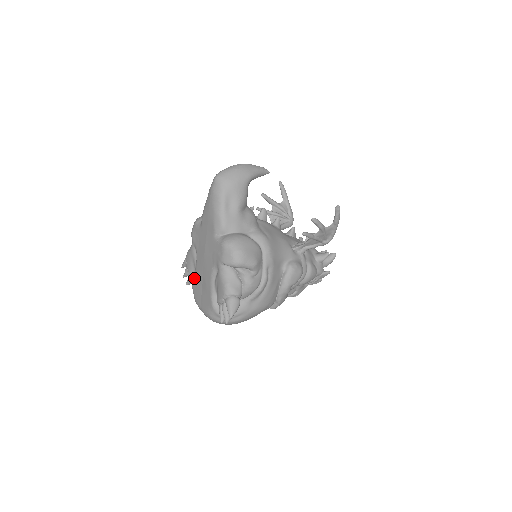
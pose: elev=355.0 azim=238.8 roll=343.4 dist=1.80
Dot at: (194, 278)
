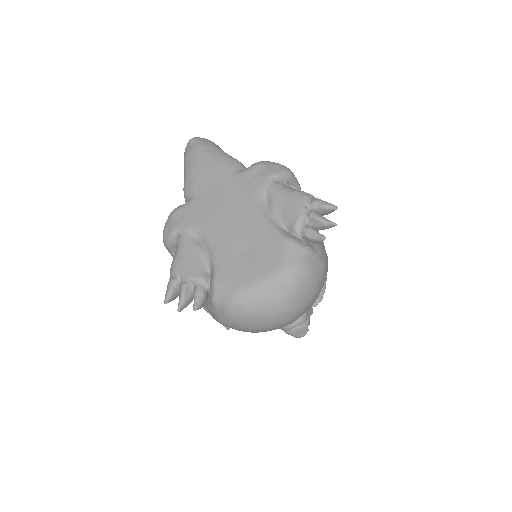
Dot at: (218, 265)
